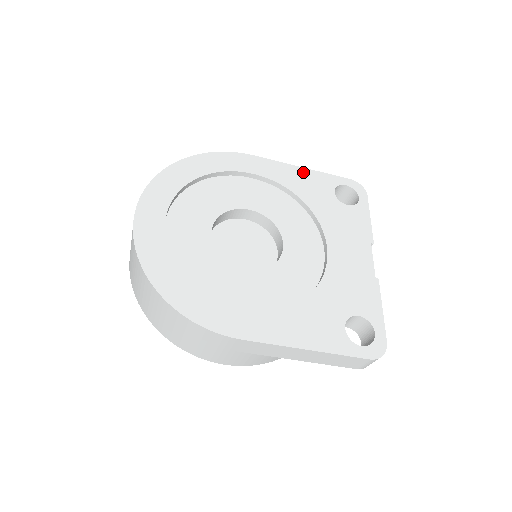
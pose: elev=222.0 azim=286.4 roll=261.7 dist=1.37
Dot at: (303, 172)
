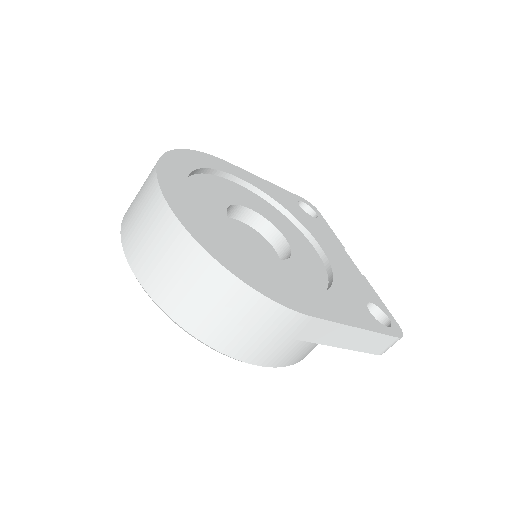
Dot at: (270, 185)
